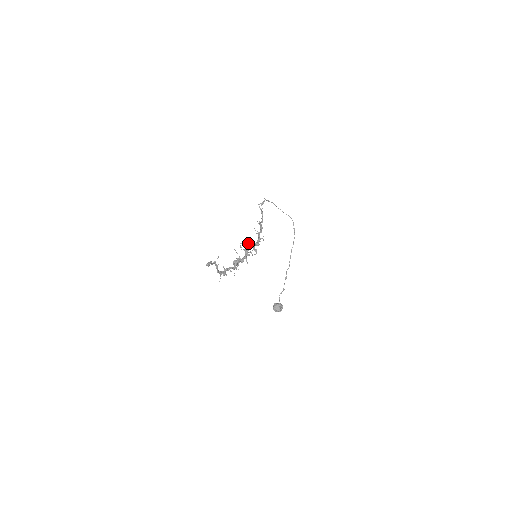
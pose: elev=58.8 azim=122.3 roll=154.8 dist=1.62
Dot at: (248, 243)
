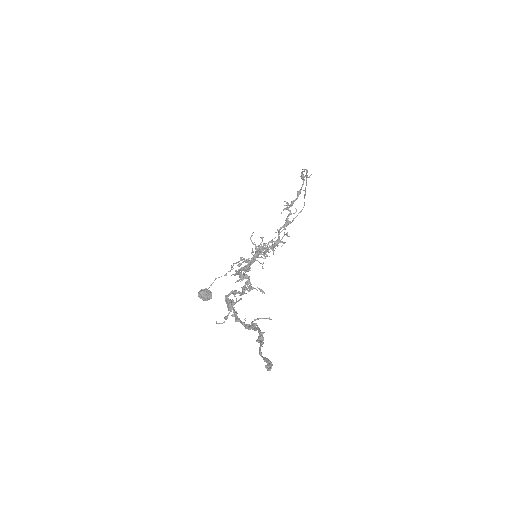
Dot at: (268, 242)
